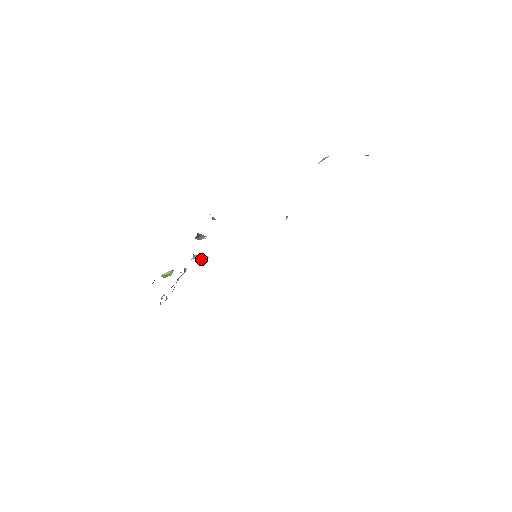
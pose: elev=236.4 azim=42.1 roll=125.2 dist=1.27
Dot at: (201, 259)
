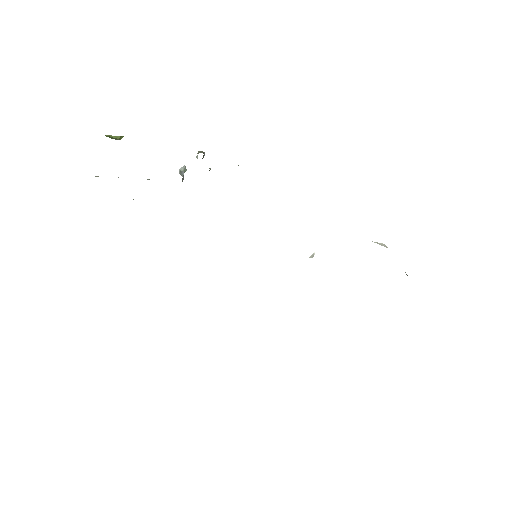
Dot at: occluded
